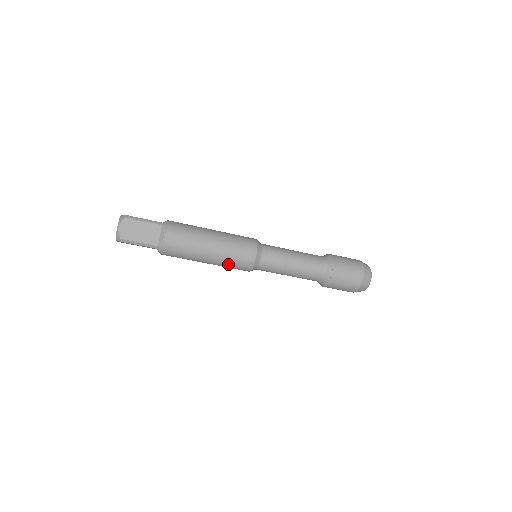
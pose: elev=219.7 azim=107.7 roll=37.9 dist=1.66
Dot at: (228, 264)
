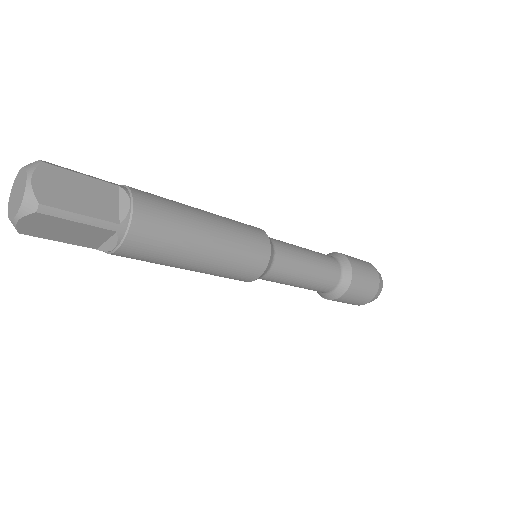
Dot at: occluded
